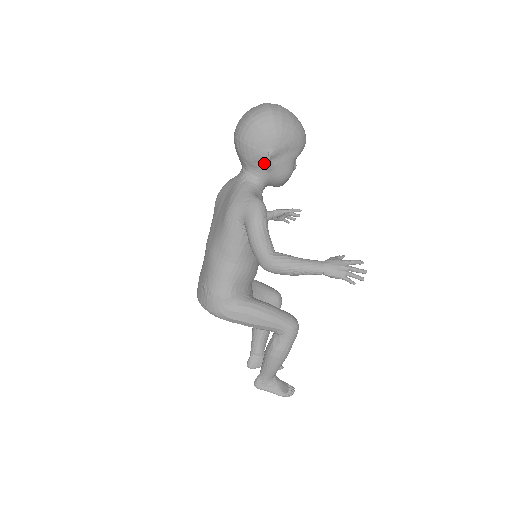
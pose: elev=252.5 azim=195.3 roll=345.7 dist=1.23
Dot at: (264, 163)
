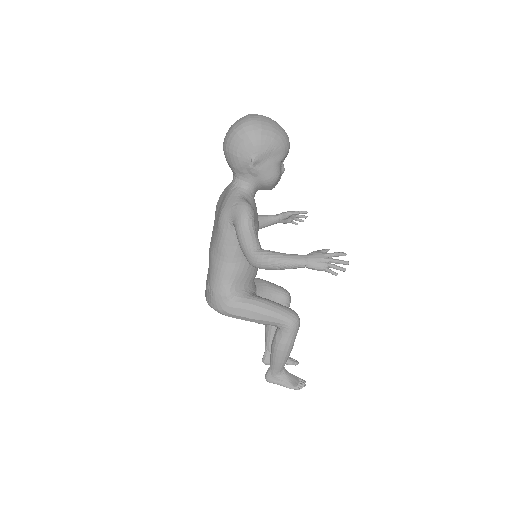
Dot at: (249, 169)
